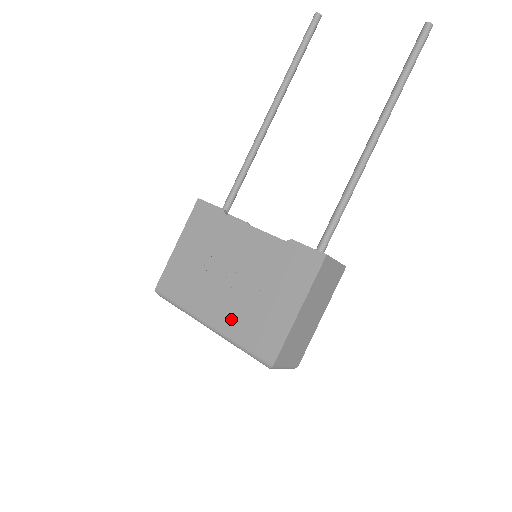
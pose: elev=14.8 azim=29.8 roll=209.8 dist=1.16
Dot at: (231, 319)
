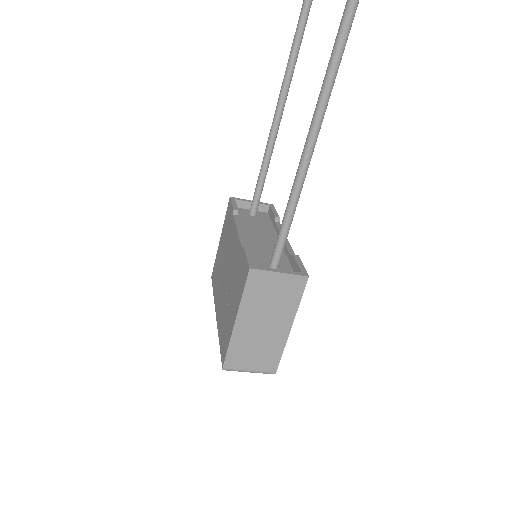
Dot at: (220, 316)
